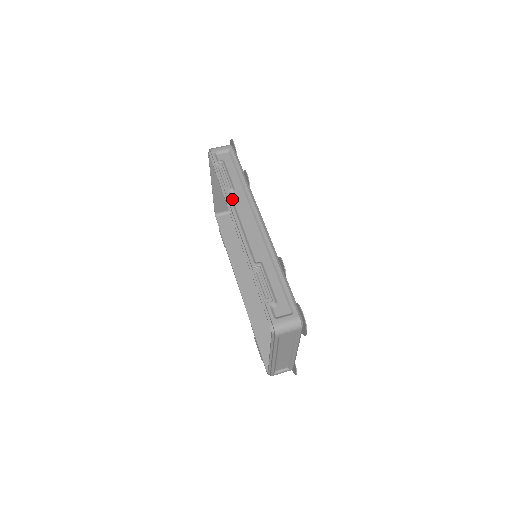
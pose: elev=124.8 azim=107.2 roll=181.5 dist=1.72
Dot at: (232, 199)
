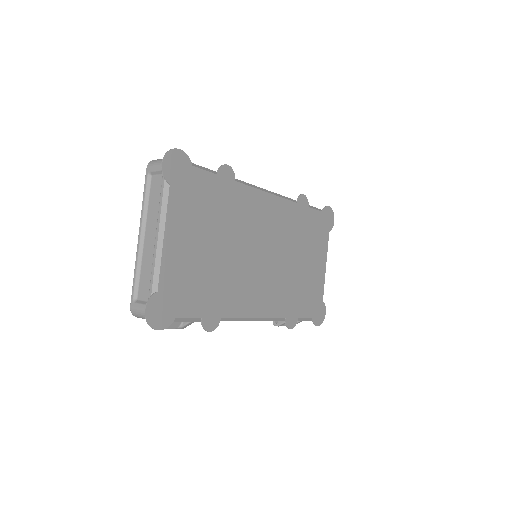
Dot at: occluded
